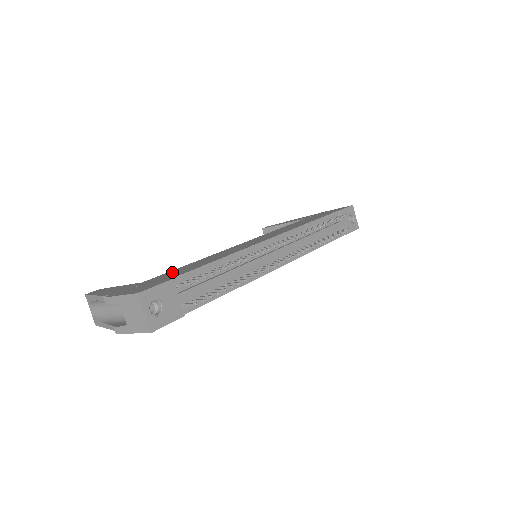
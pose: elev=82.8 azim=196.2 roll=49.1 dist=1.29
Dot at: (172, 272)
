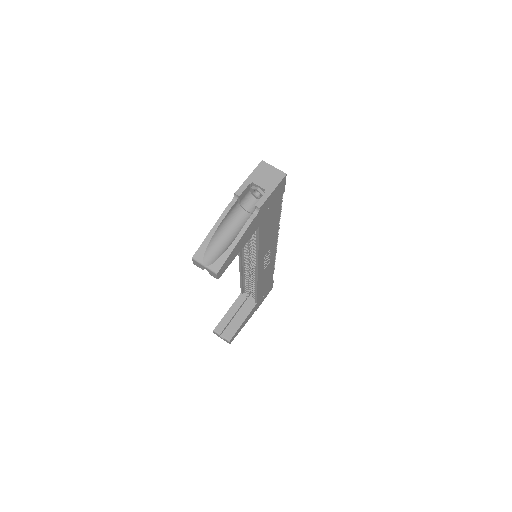
Dot at: occluded
